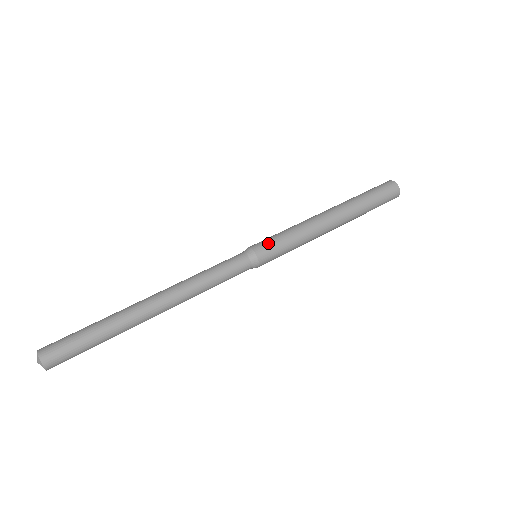
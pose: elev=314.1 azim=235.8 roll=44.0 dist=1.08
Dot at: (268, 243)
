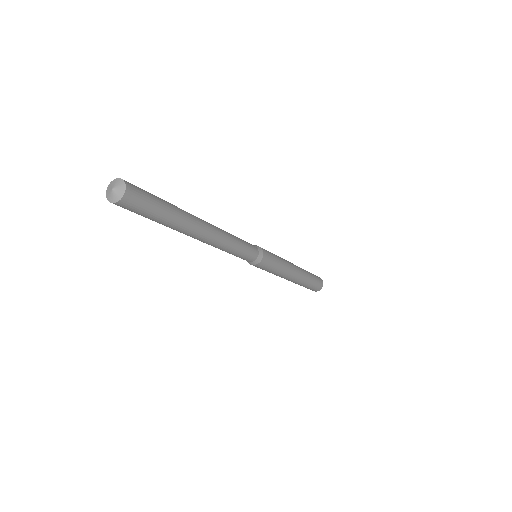
Dot at: occluded
